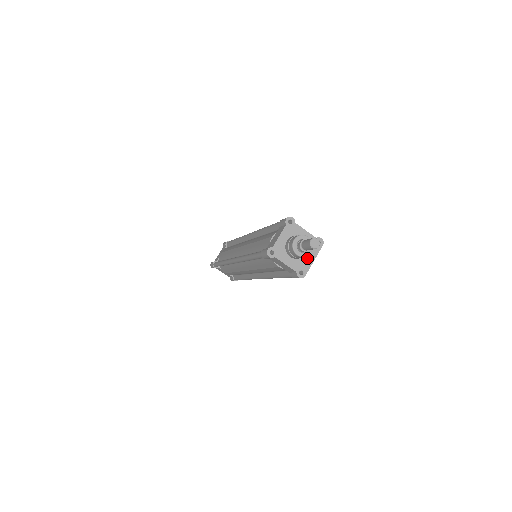
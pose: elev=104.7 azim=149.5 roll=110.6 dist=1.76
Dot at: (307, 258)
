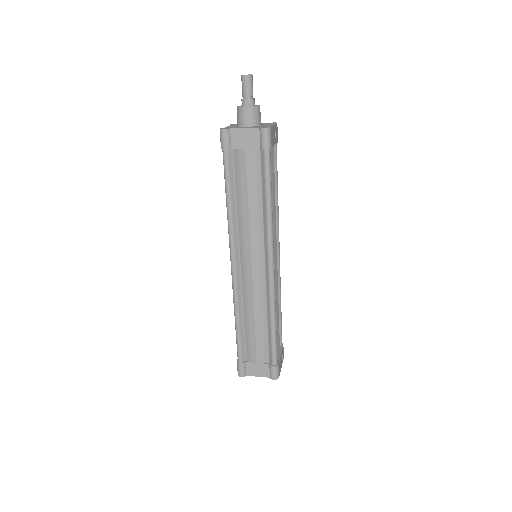
Dot at: (265, 125)
